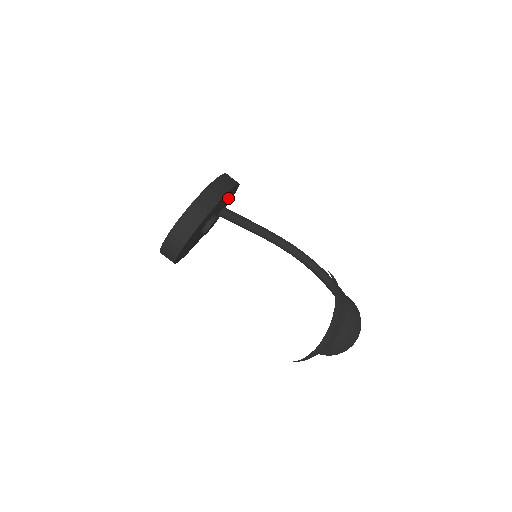
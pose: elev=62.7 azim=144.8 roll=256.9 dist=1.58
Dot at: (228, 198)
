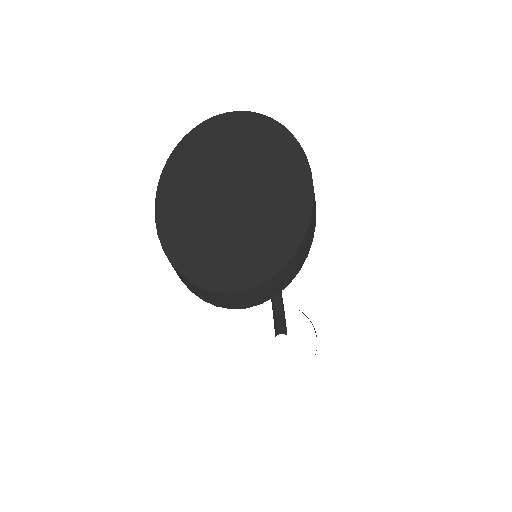
Dot at: occluded
